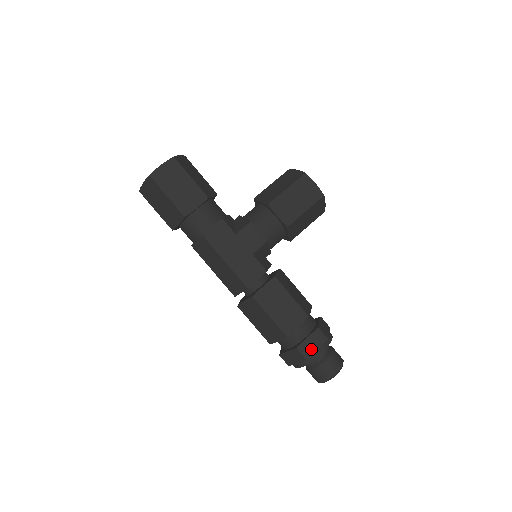
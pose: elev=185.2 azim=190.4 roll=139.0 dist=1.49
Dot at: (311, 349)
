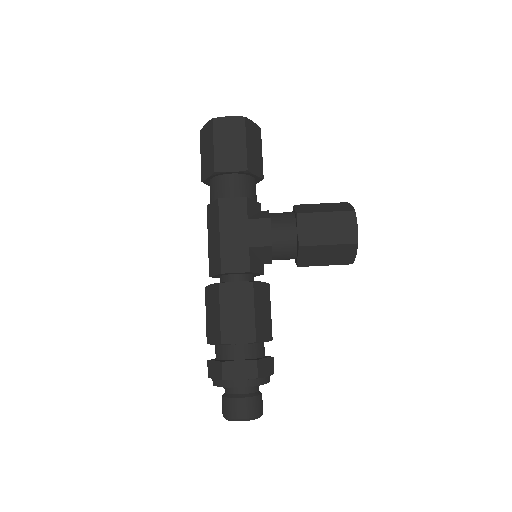
Dot at: (235, 374)
